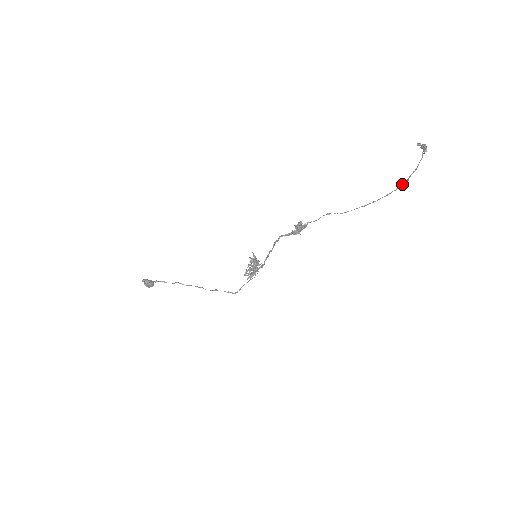
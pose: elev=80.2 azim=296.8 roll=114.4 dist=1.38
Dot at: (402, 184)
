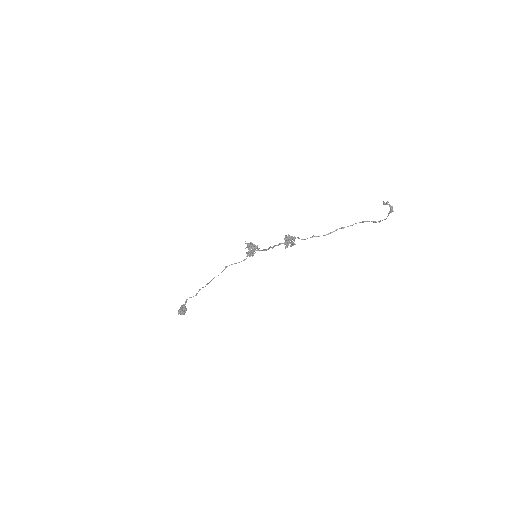
Dot at: (374, 222)
